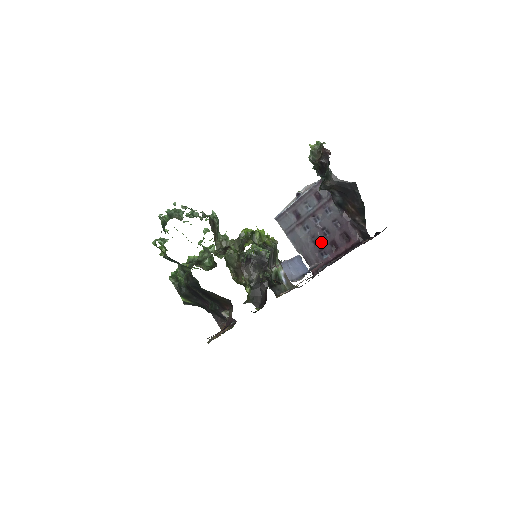
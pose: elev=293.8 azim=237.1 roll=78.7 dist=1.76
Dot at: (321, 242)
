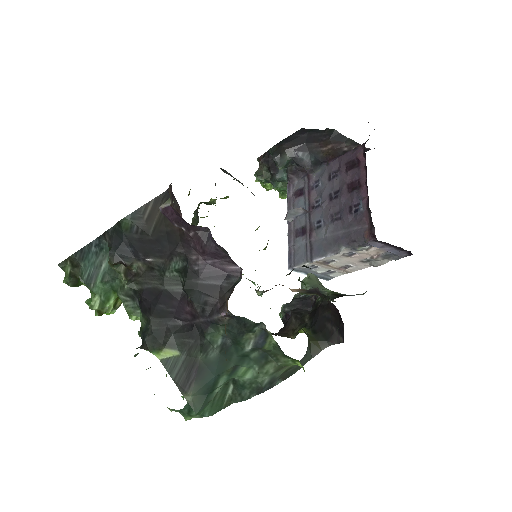
Dot at: (342, 206)
